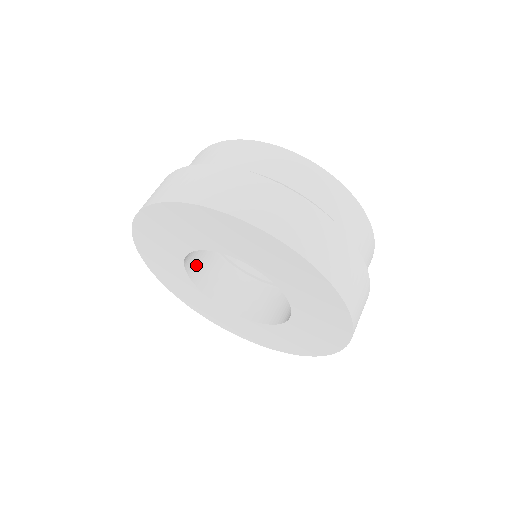
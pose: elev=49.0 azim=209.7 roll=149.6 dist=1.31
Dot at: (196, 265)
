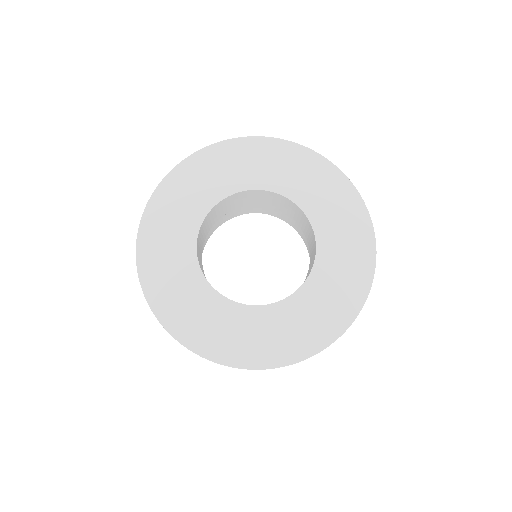
Dot at: (200, 265)
